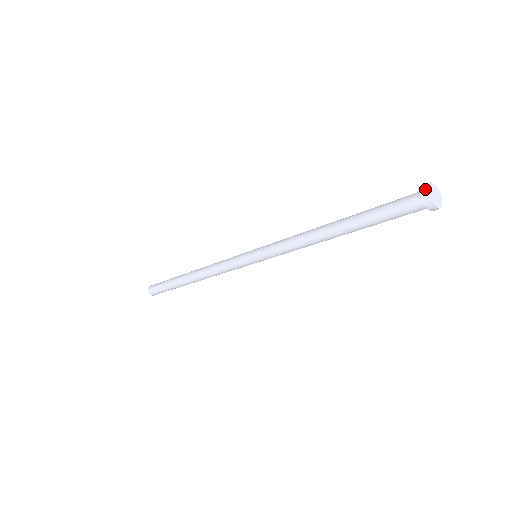
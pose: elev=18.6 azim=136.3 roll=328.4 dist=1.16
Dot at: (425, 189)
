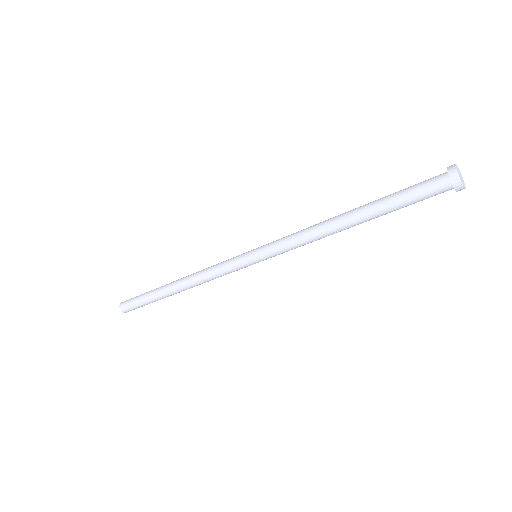
Dot at: (453, 176)
